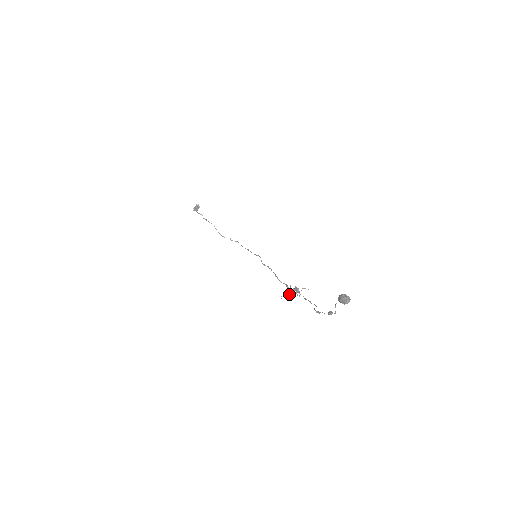
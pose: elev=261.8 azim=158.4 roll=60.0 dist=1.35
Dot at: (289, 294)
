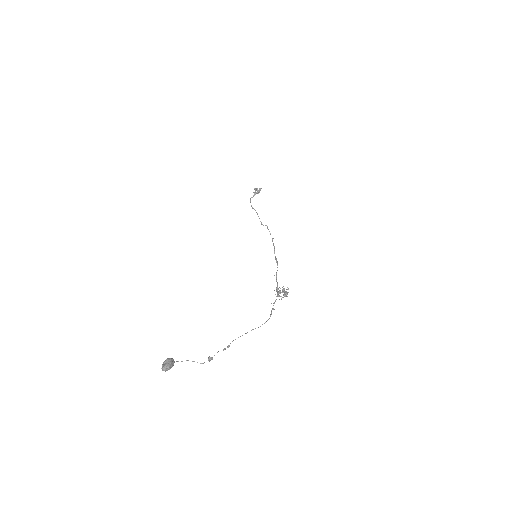
Dot at: occluded
